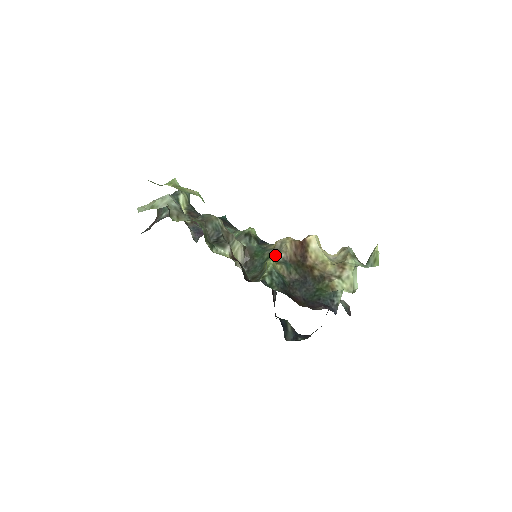
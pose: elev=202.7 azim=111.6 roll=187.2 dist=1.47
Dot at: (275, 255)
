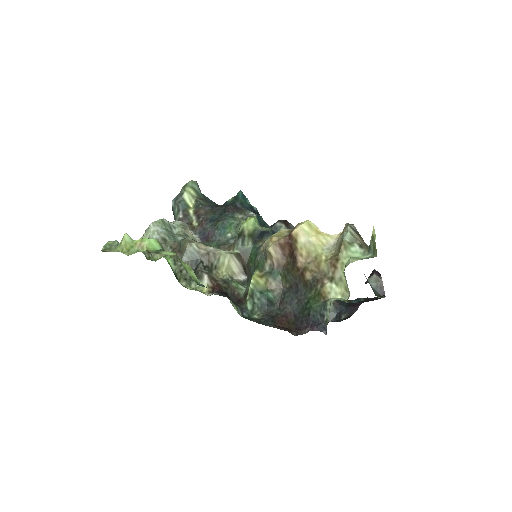
Dot at: (262, 263)
